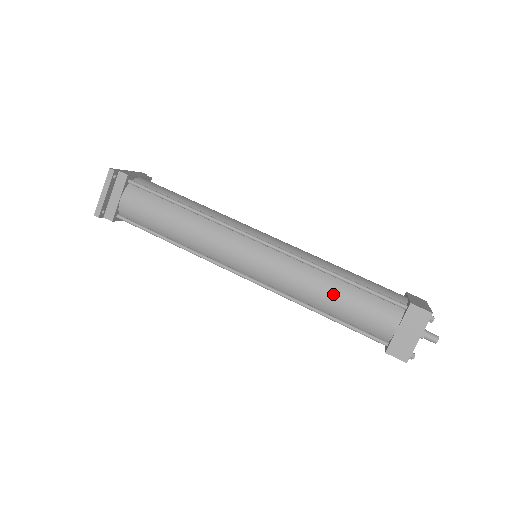
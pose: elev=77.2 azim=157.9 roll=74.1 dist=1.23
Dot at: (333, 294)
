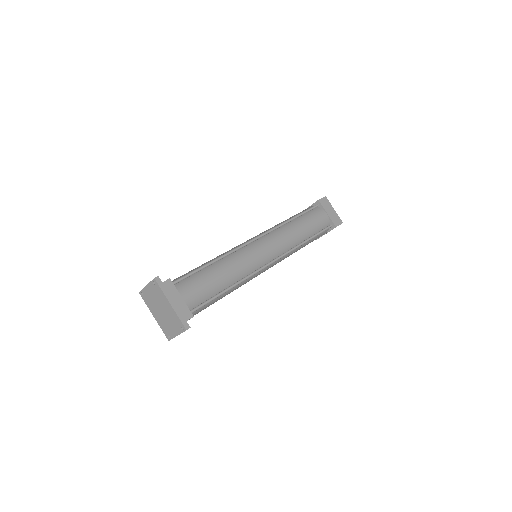
Dot at: occluded
